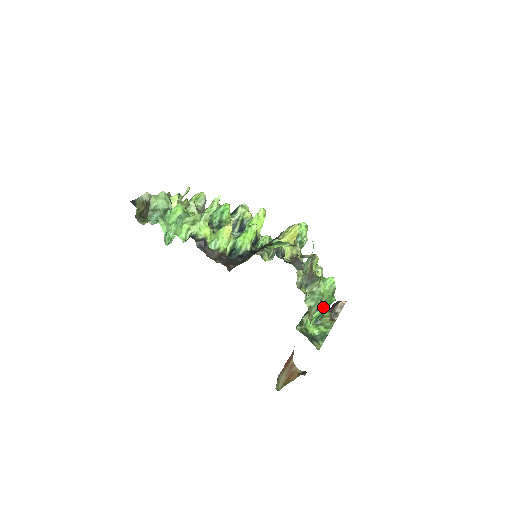
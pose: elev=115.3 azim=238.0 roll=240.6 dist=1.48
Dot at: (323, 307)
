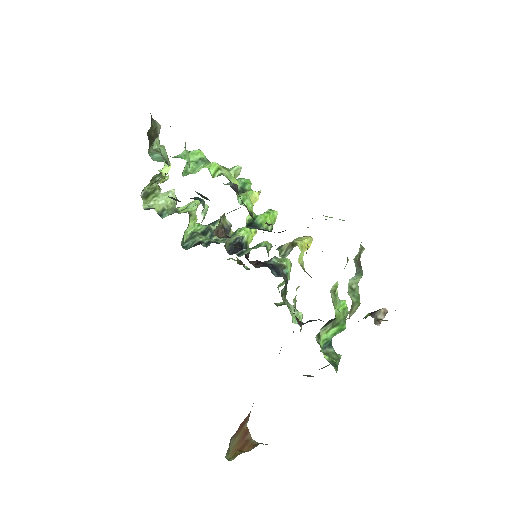
Dot at: (335, 330)
